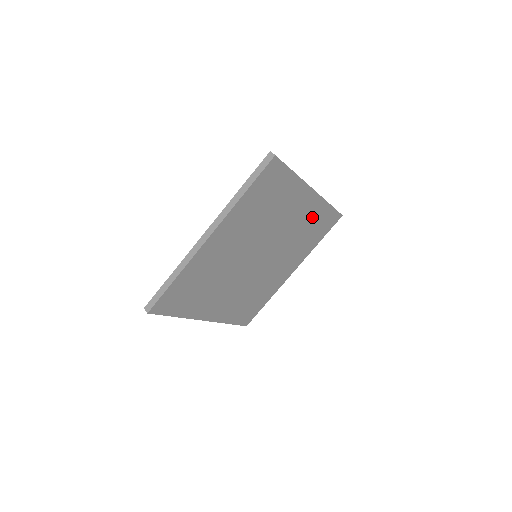
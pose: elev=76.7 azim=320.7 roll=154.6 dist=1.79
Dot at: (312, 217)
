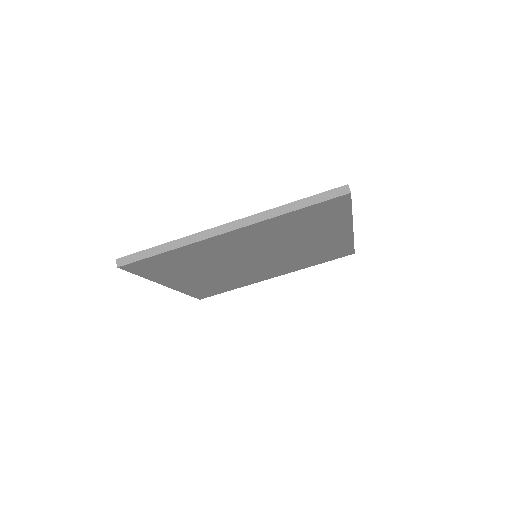
Dot at: (330, 246)
